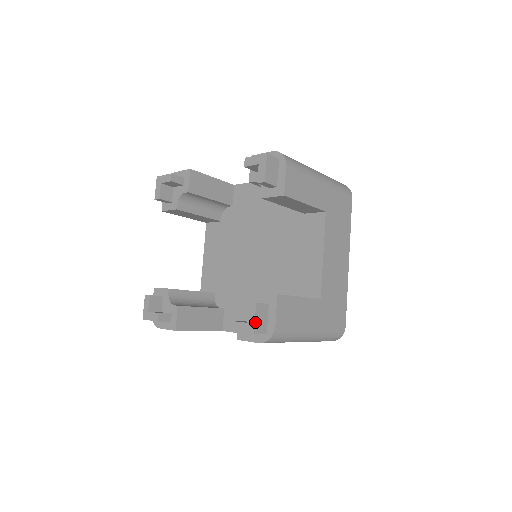
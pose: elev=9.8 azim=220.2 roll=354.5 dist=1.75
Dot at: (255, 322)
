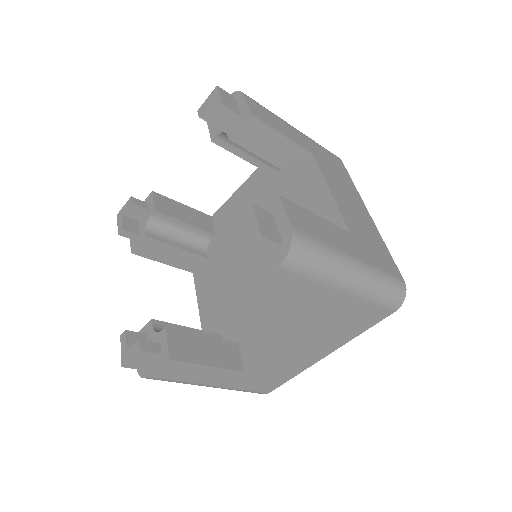
Dot at: (259, 224)
